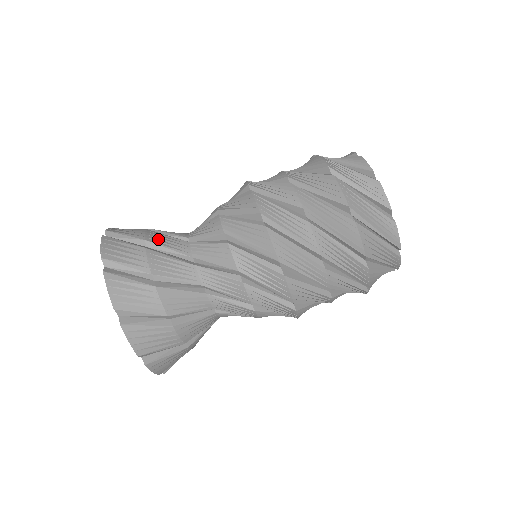
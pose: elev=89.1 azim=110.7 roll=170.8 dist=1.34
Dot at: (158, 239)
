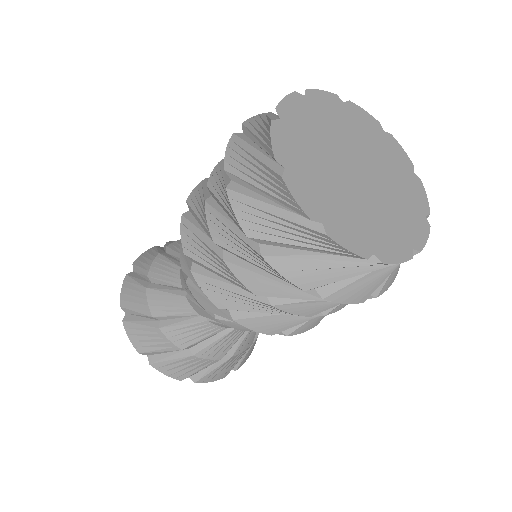
Dot at: (186, 339)
